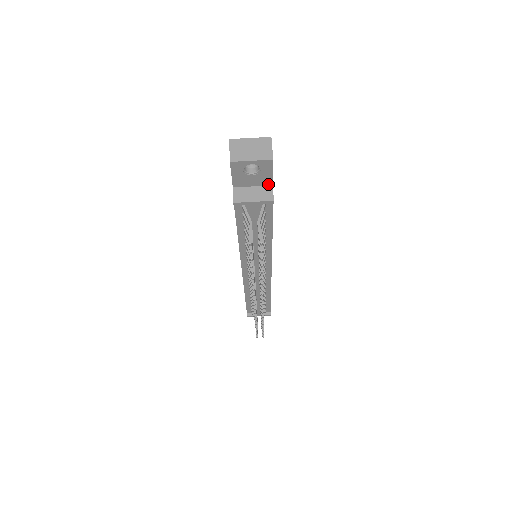
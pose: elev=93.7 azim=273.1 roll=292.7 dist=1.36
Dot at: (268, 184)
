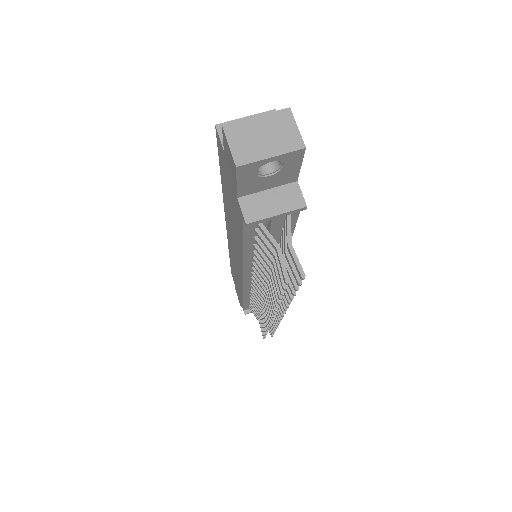
Dot at: (291, 181)
